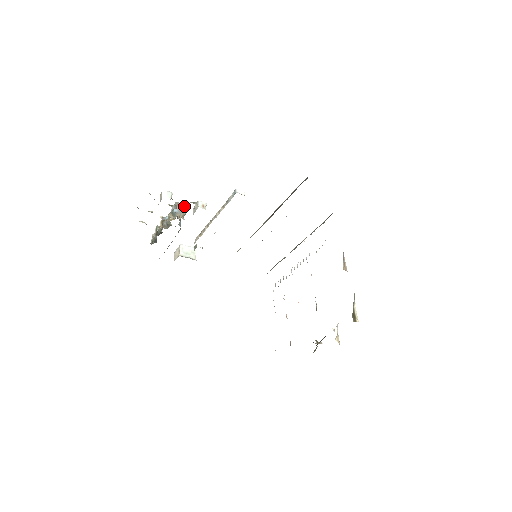
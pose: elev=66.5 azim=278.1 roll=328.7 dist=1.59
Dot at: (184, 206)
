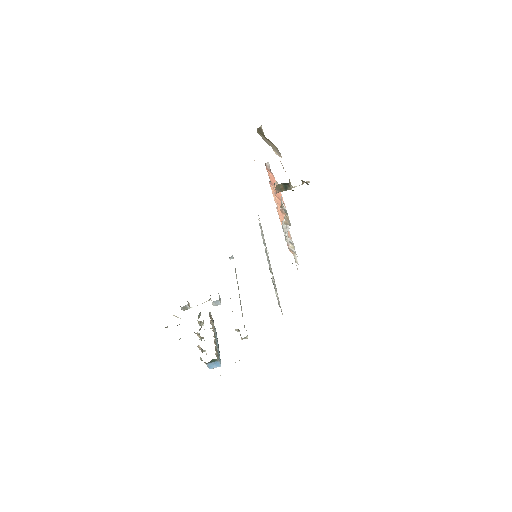
Dot at: occluded
